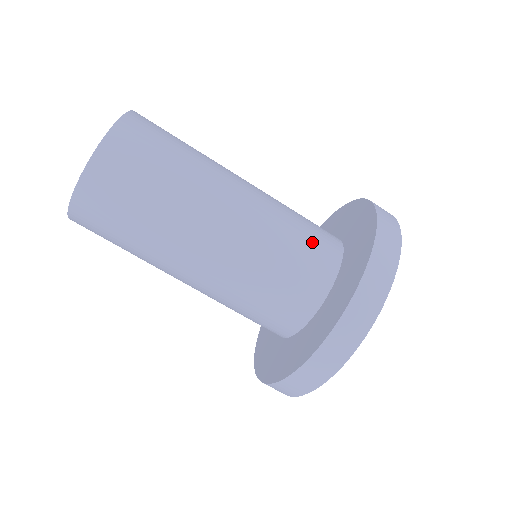
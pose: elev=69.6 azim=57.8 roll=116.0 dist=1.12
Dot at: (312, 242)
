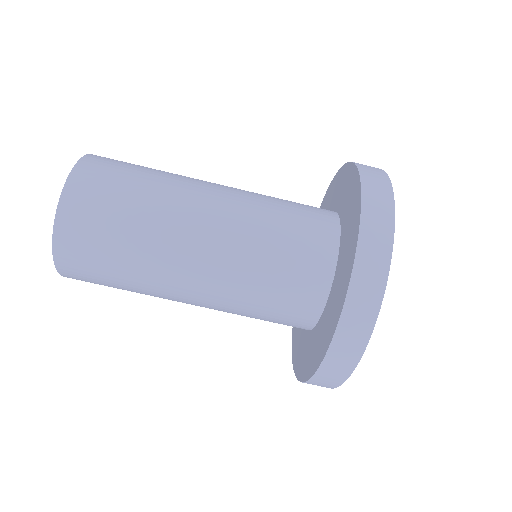
Dot at: (303, 212)
